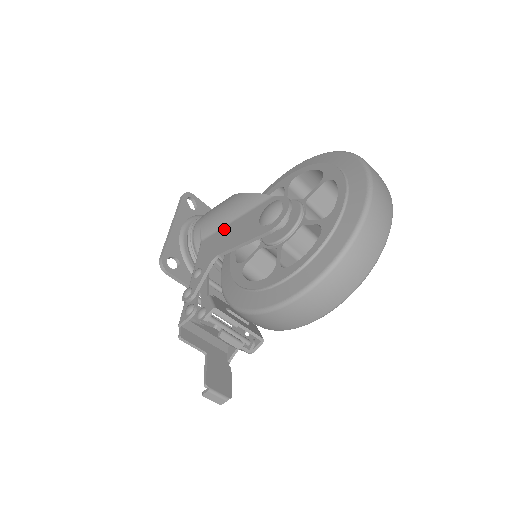
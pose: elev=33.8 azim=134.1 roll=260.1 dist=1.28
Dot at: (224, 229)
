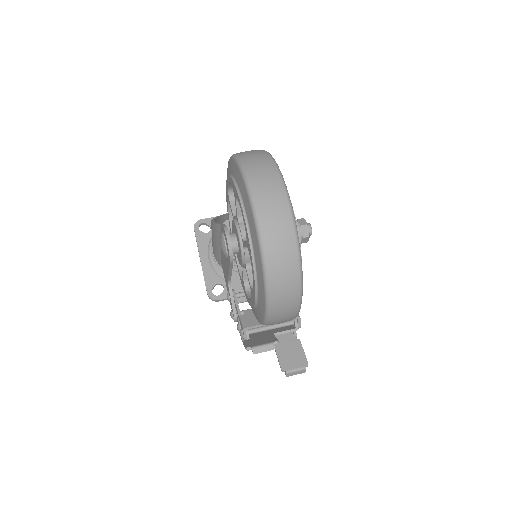
Dot at: occluded
